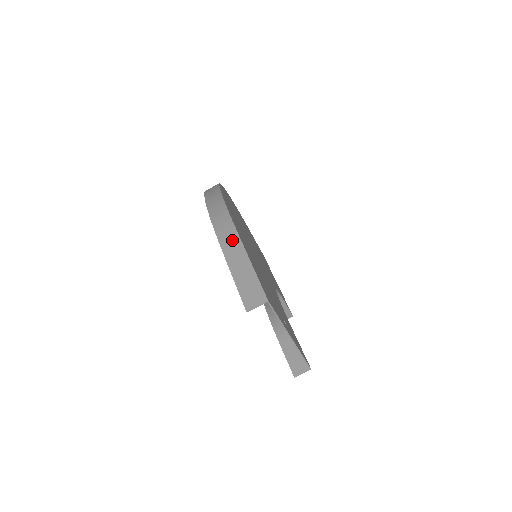
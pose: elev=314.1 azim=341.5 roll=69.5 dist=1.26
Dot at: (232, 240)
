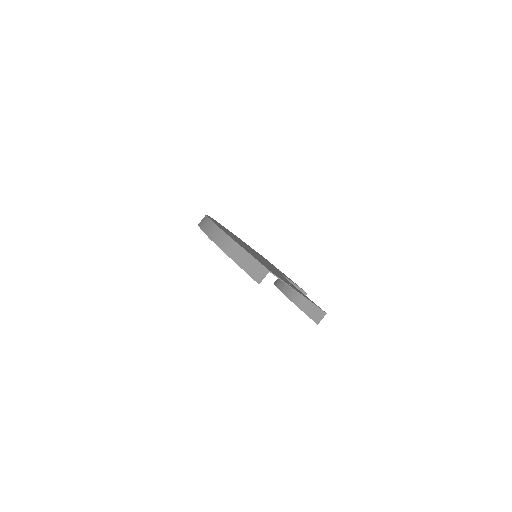
Dot at: (230, 245)
